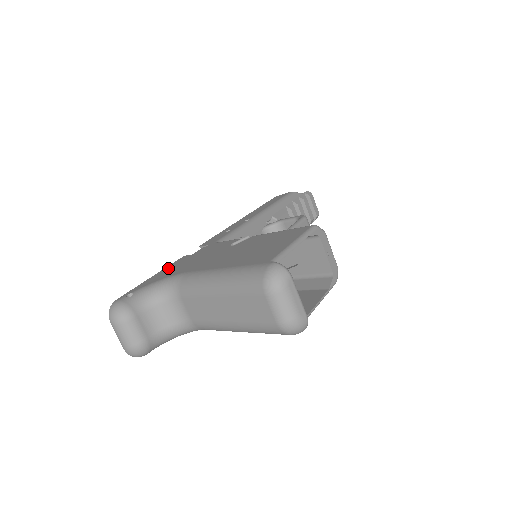
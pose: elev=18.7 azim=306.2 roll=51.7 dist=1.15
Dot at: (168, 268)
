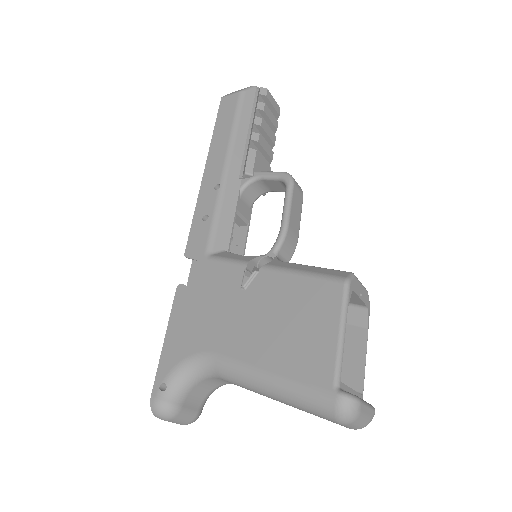
Dot at: (176, 321)
